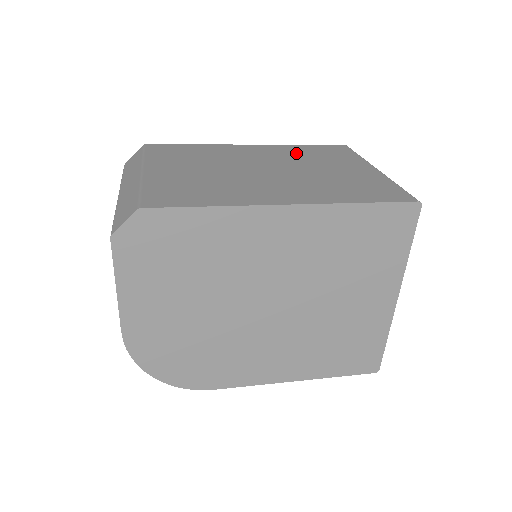
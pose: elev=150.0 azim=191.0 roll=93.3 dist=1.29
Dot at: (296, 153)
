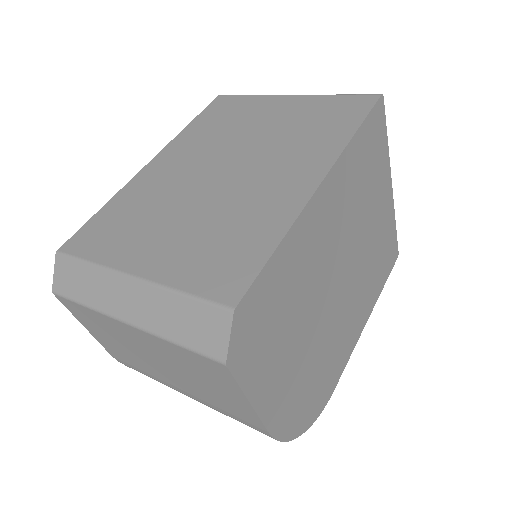
Dot at: (206, 135)
